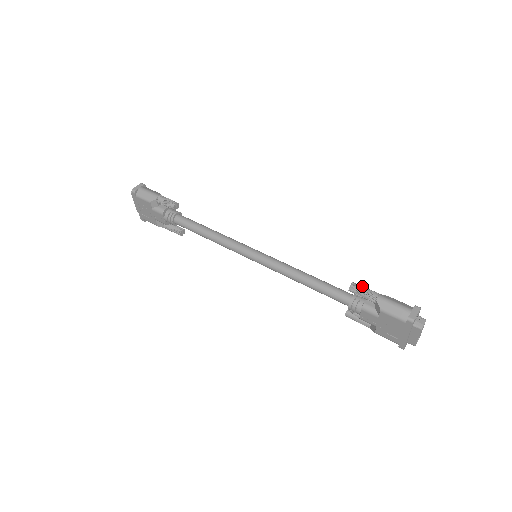
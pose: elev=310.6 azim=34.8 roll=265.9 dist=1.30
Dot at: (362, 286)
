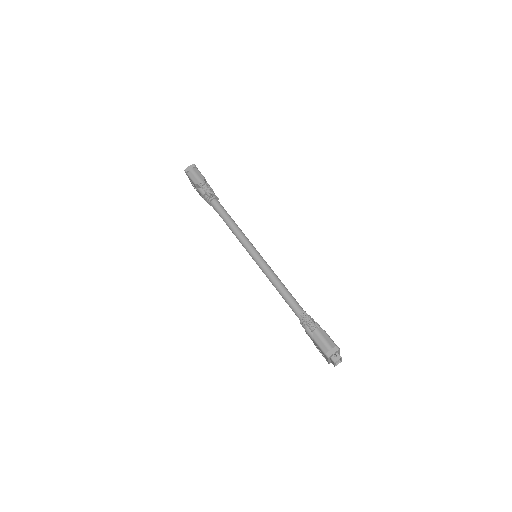
Dot at: (308, 317)
